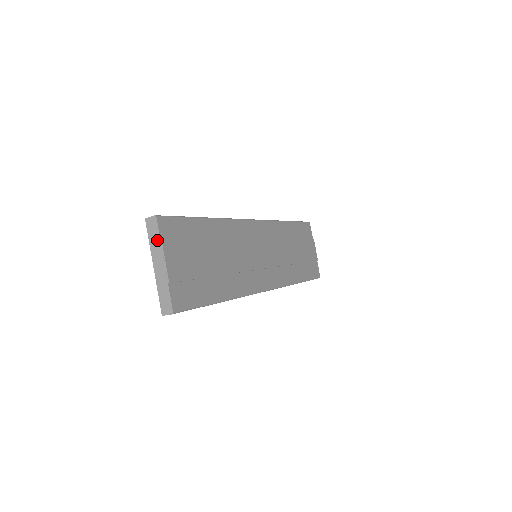
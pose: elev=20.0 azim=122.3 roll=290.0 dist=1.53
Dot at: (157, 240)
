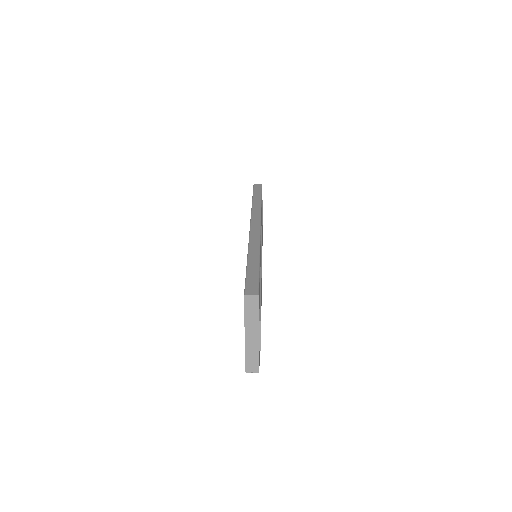
Dot at: (255, 316)
